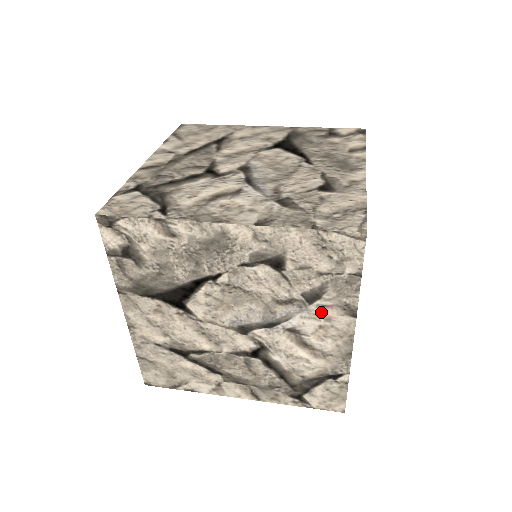
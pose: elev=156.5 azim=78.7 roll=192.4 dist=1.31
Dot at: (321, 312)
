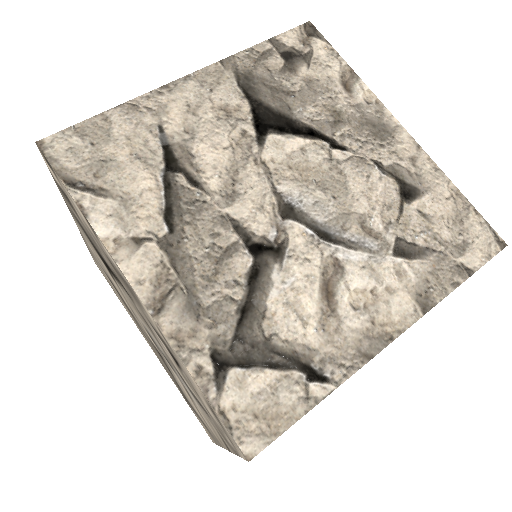
Dot at: occluded
